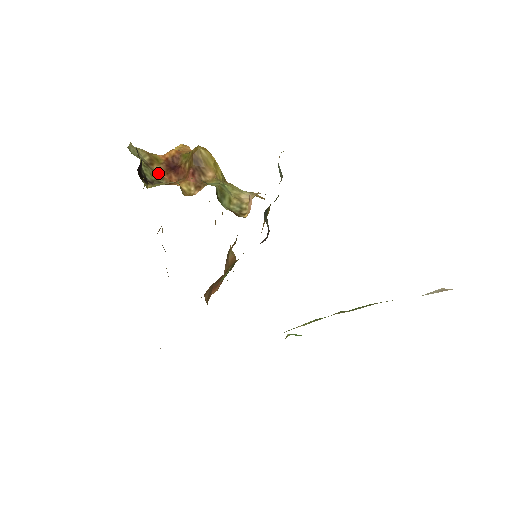
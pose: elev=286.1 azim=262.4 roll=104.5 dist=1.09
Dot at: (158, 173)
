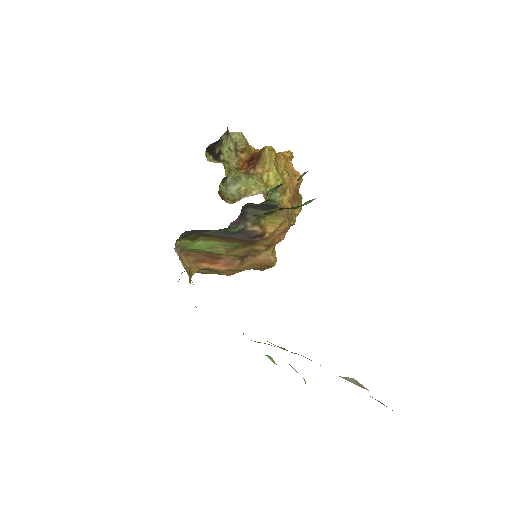
Dot at: (239, 159)
